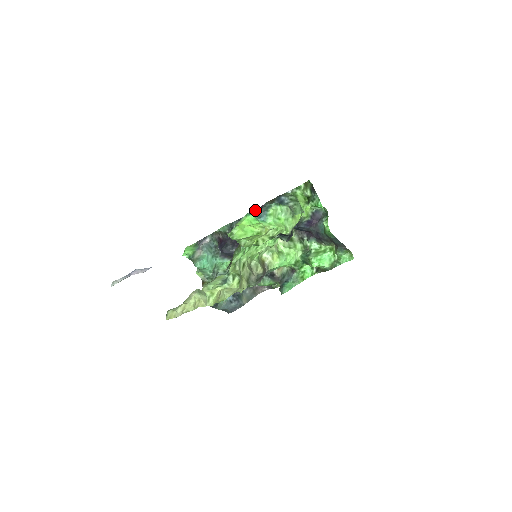
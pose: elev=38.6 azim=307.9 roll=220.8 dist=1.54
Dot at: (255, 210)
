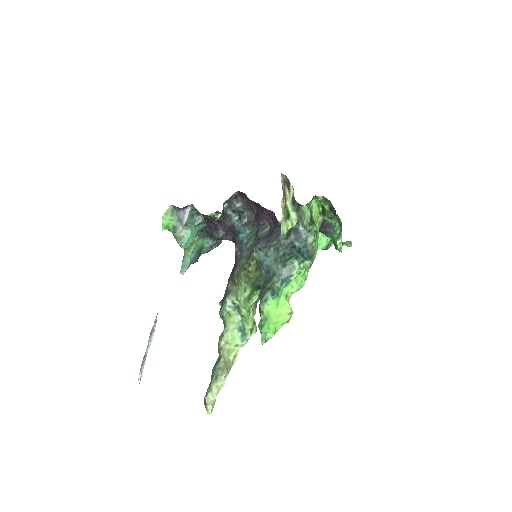
Dot at: (255, 202)
